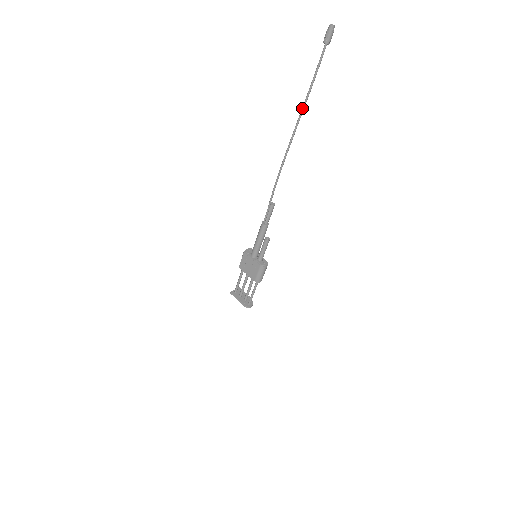
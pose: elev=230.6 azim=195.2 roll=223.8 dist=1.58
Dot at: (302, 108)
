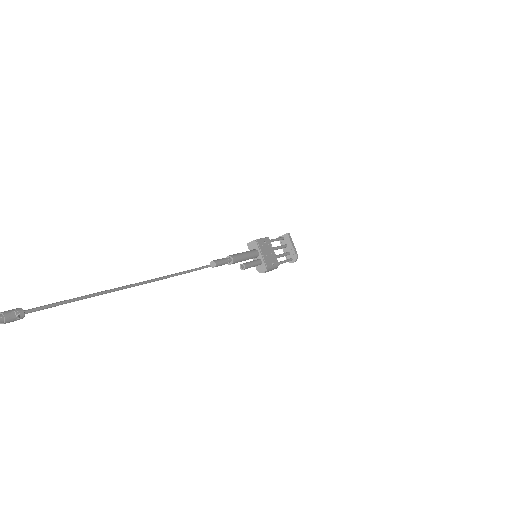
Dot at: (106, 291)
